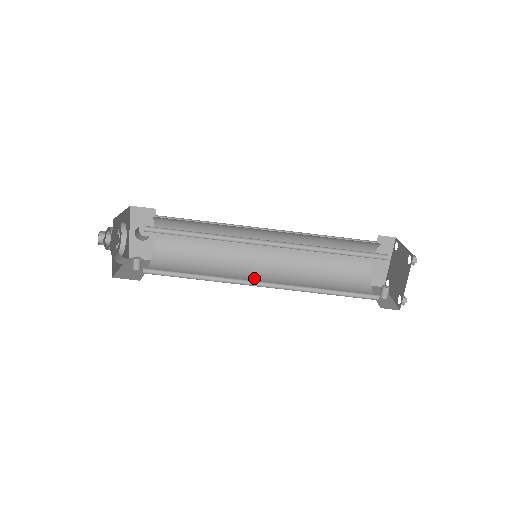
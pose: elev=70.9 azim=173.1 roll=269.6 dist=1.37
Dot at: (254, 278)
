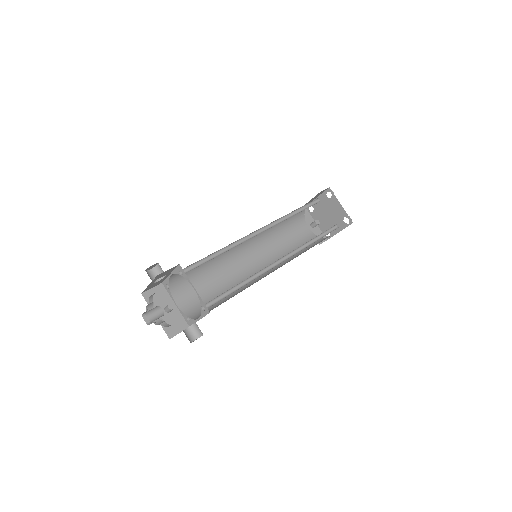
Dot at: (245, 260)
